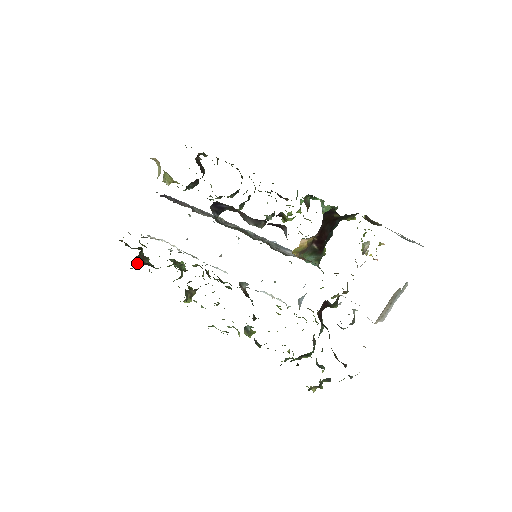
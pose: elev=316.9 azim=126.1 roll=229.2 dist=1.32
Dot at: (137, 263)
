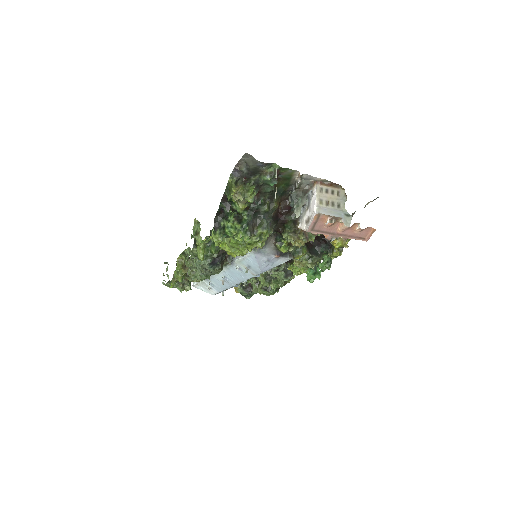
Dot at: (176, 264)
